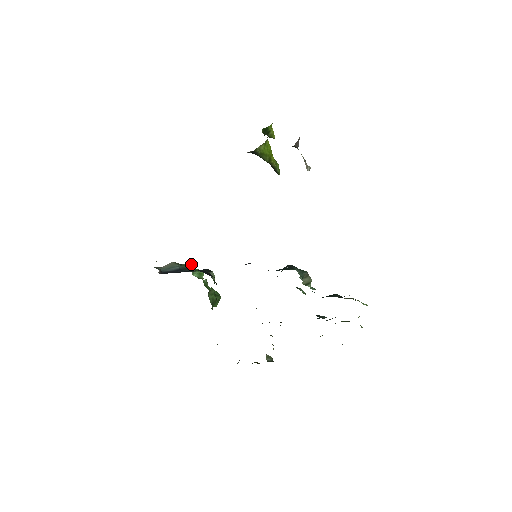
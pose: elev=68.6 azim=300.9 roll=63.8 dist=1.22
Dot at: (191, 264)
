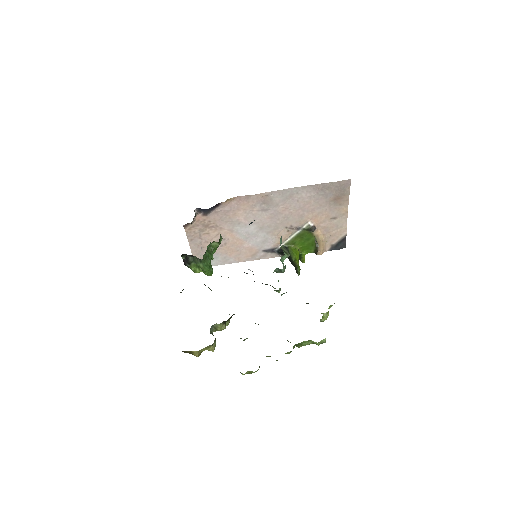
Dot at: occluded
